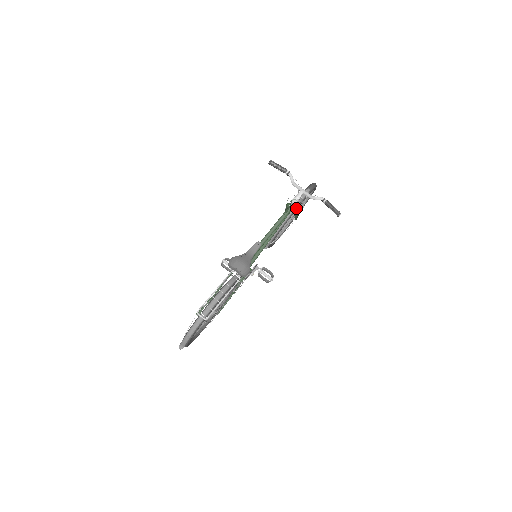
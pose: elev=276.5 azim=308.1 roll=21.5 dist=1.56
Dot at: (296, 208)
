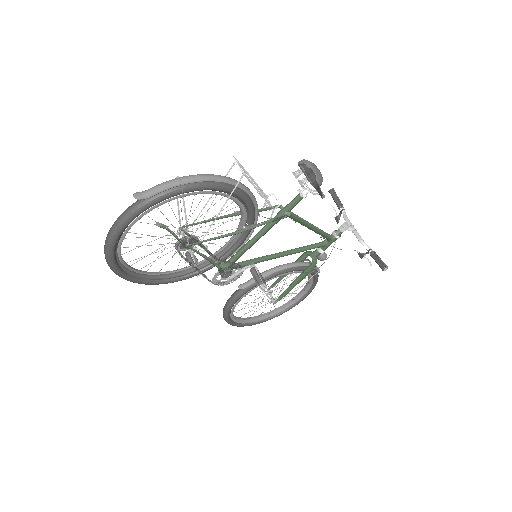
Dot at: (317, 258)
